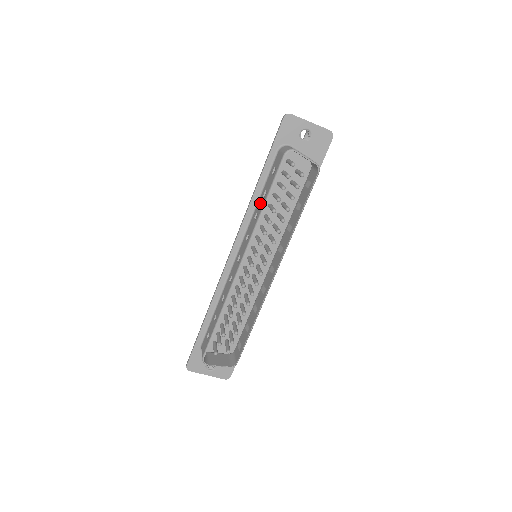
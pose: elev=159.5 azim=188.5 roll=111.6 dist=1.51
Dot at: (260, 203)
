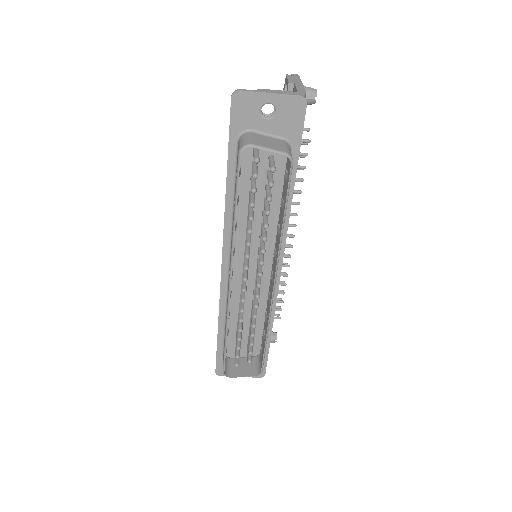
Dot at: occluded
